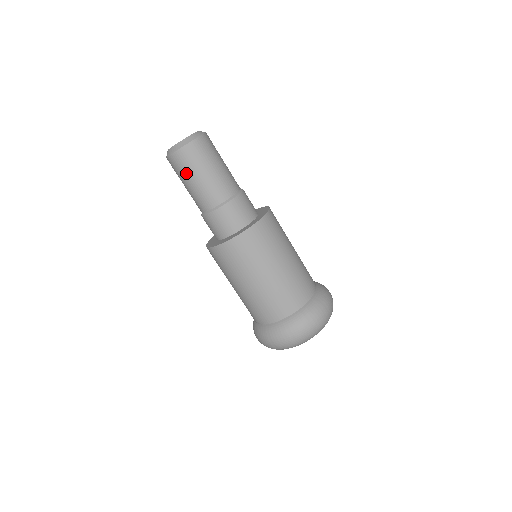
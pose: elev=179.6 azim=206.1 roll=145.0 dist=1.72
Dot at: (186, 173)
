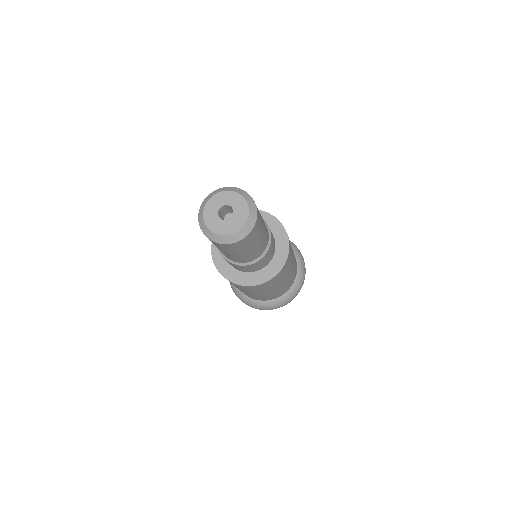
Dot at: (243, 249)
